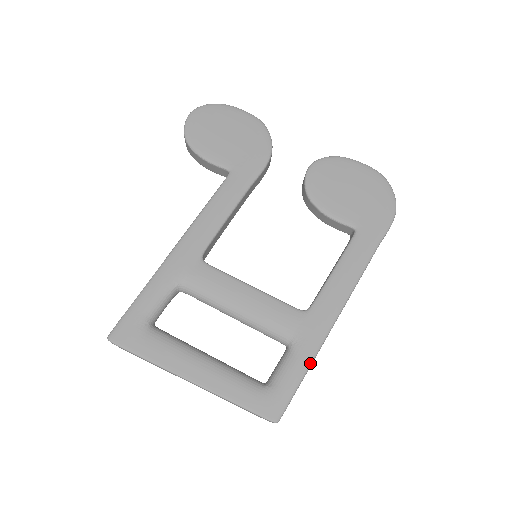
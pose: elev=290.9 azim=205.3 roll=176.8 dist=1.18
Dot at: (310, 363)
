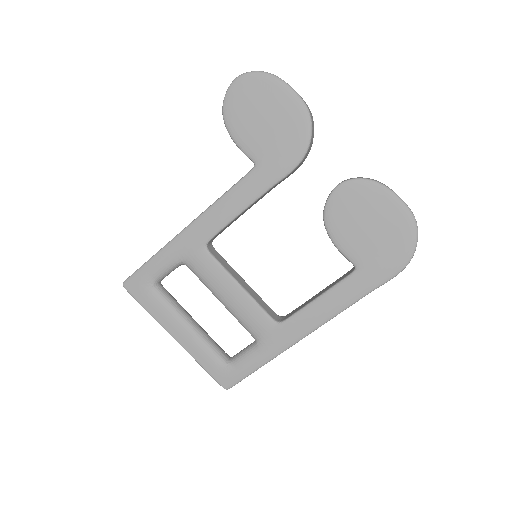
Dot at: (266, 362)
